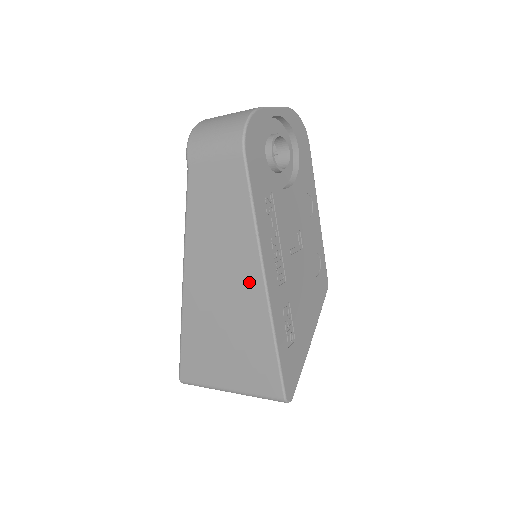
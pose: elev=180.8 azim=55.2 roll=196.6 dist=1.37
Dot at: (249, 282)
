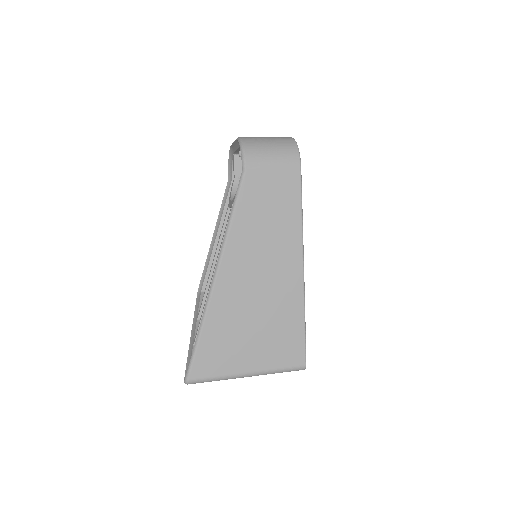
Dot at: (289, 267)
